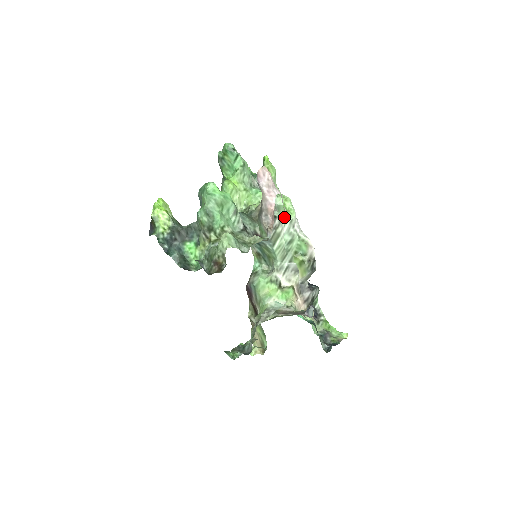
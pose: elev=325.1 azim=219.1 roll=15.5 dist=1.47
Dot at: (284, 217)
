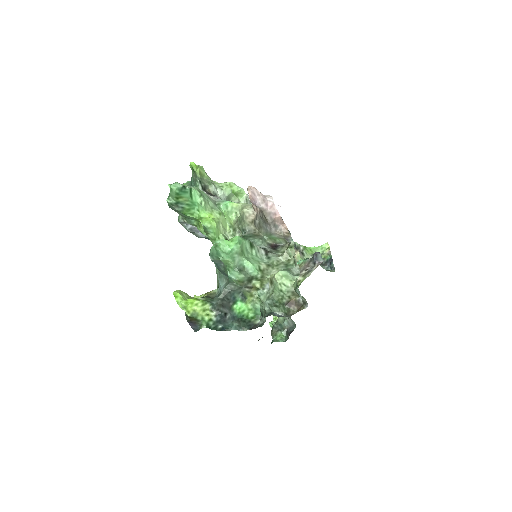
Dot at: (238, 202)
